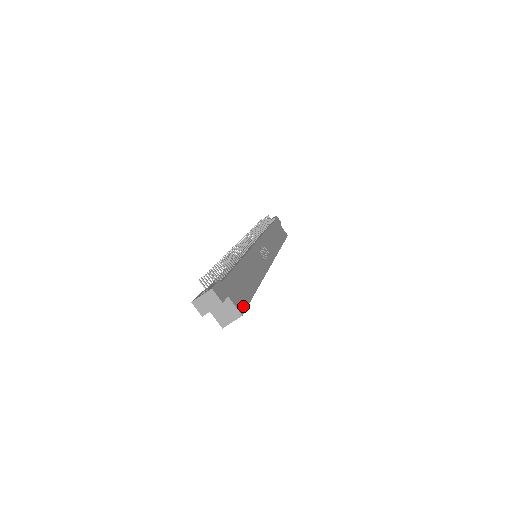
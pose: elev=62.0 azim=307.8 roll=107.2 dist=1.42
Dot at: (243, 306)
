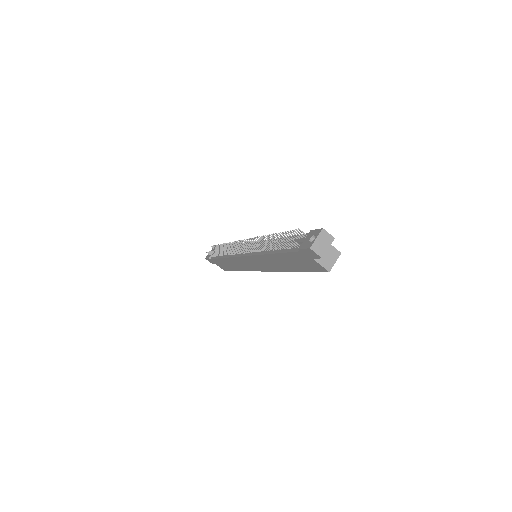
Dot at: occluded
